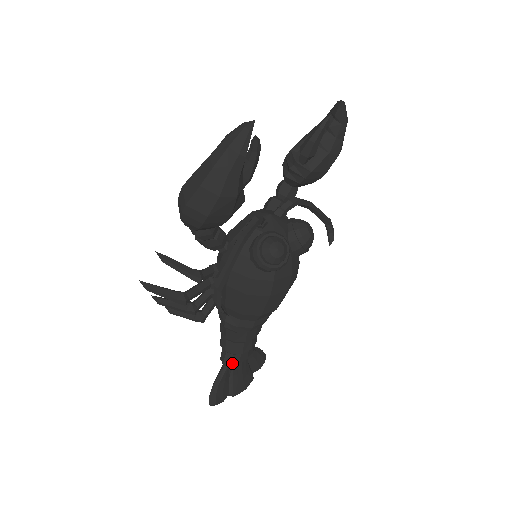
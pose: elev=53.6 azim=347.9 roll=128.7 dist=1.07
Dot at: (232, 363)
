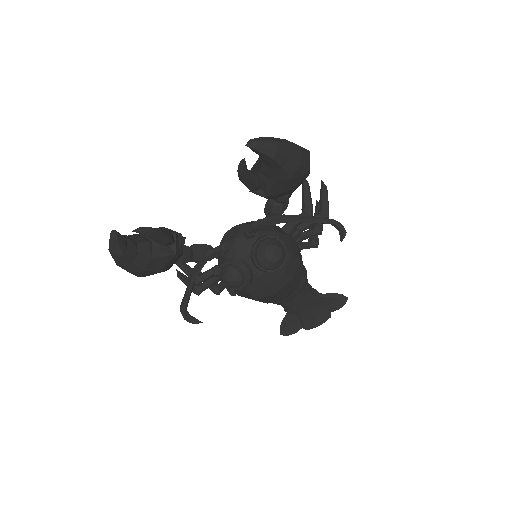
Dot at: (290, 313)
